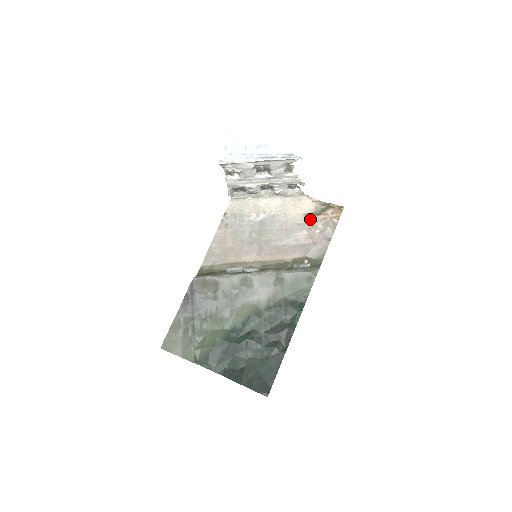
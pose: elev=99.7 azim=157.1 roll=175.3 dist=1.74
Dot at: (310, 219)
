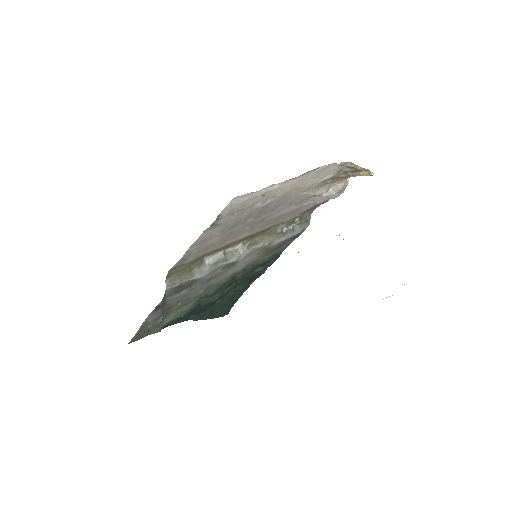
Dot at: (325, 184)
